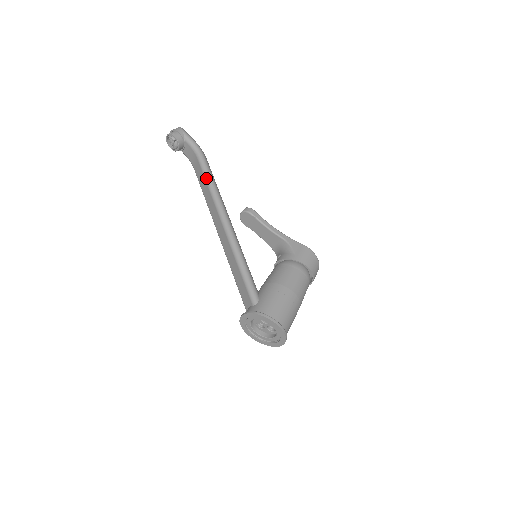
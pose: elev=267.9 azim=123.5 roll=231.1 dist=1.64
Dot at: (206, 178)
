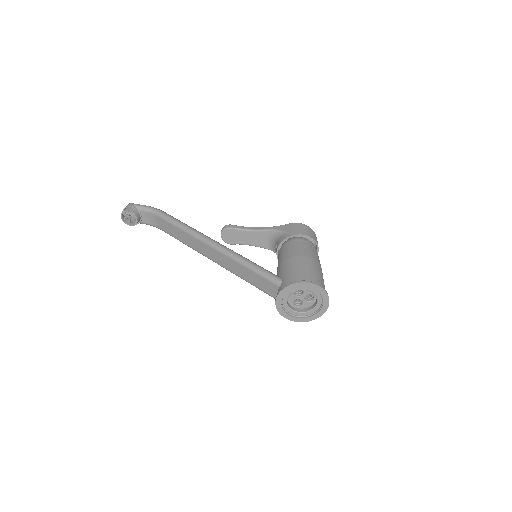
Dot at: (174, 224)
